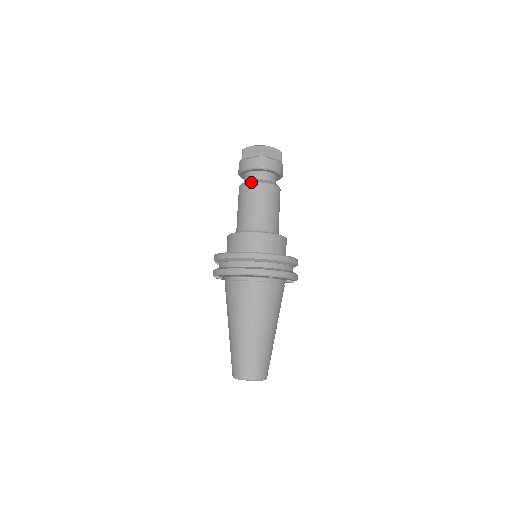
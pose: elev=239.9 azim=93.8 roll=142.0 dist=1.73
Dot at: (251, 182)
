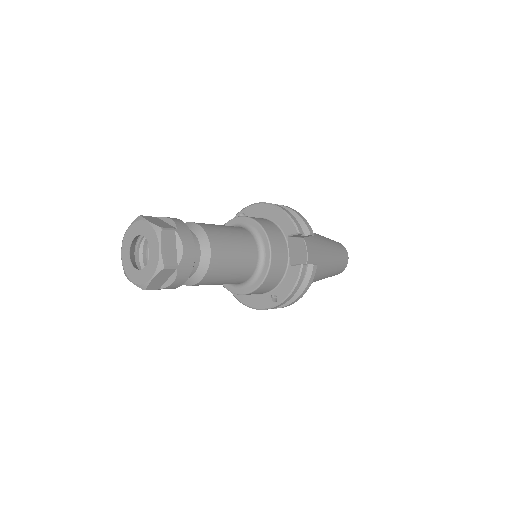
Dot at: occluded
